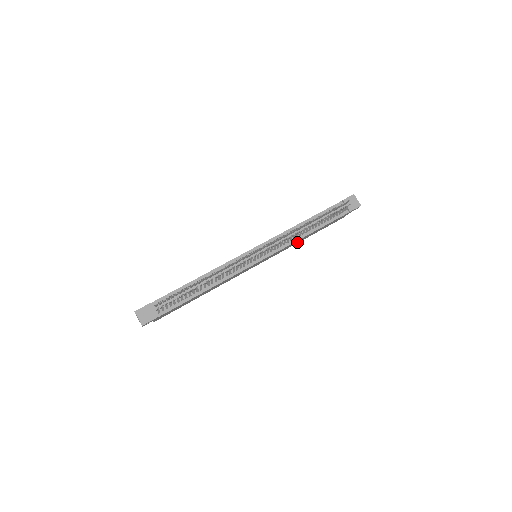
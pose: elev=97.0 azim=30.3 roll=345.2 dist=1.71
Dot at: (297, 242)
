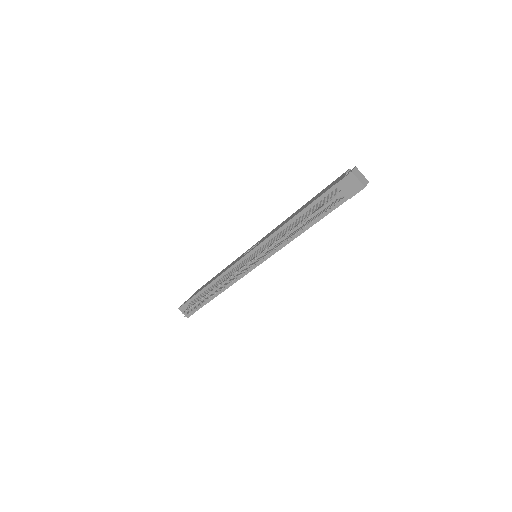
Dot at: occluded
